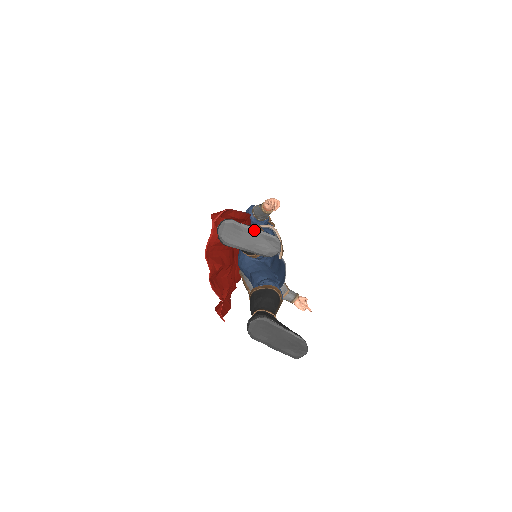
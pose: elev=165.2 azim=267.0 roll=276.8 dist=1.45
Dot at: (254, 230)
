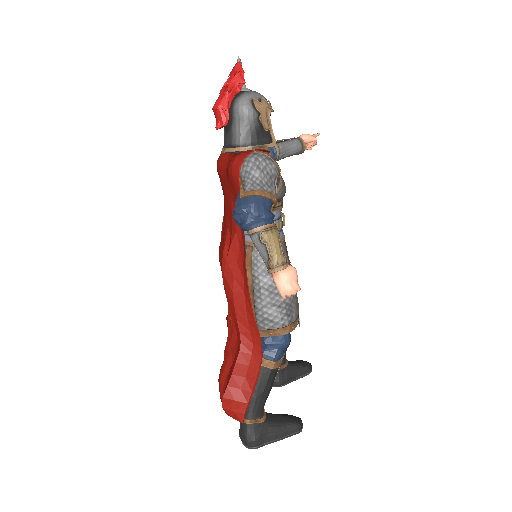
Dot at: (278, 440)
